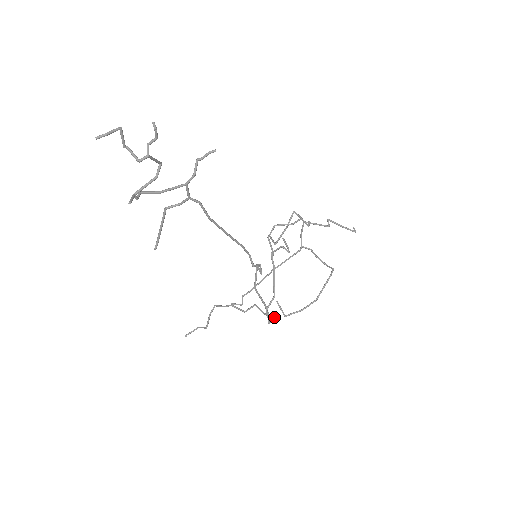
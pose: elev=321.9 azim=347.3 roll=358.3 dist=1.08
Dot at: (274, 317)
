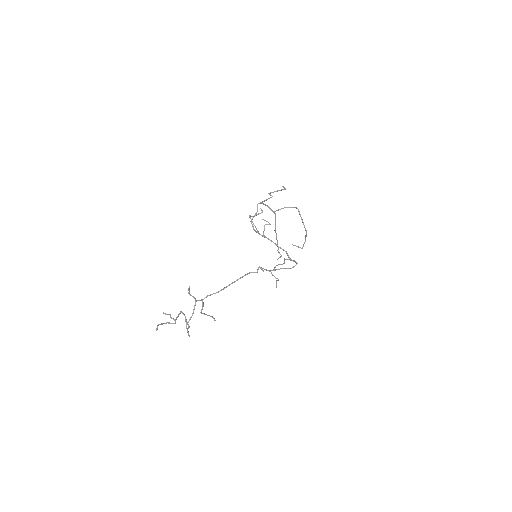
Dot at: (295, 262)
